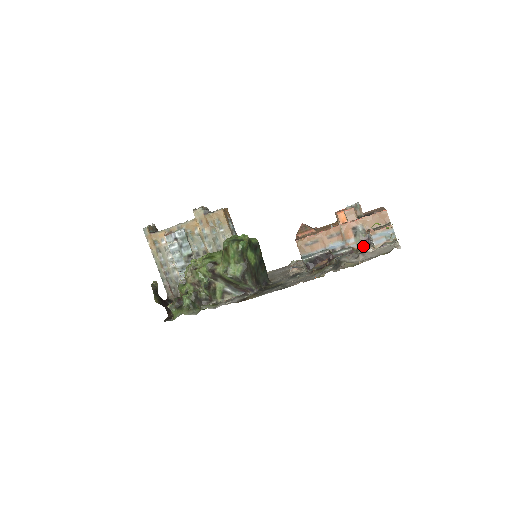
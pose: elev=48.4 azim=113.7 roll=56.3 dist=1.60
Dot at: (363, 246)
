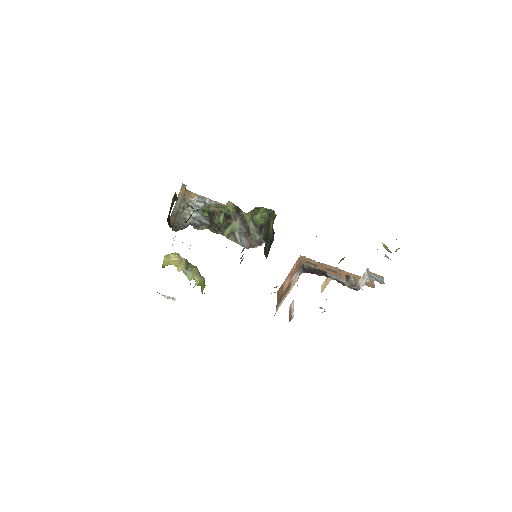
Dot at: occluded
